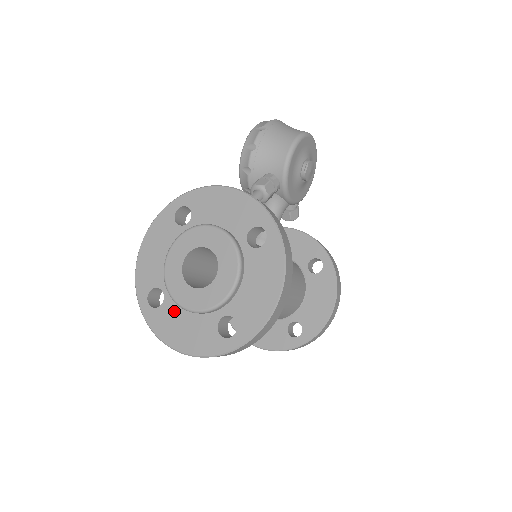
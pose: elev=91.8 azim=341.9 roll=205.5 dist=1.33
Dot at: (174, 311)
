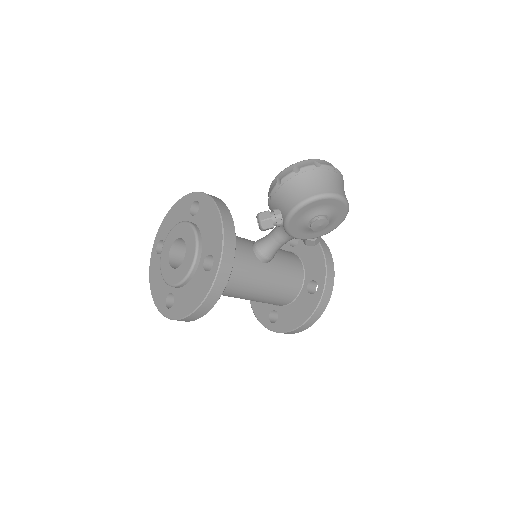
Dot at: occluded
